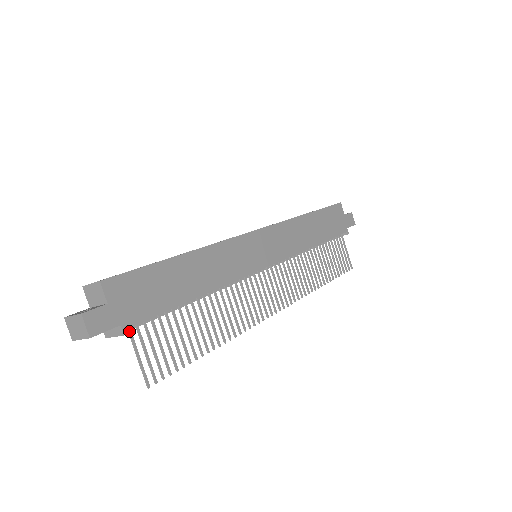
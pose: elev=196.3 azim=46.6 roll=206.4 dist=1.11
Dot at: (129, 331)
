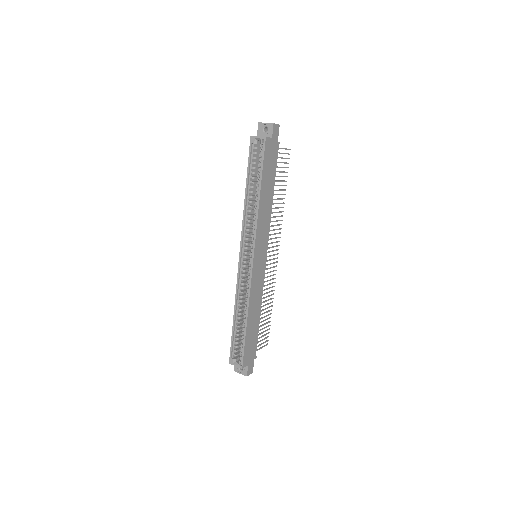
Dot at: occluded
